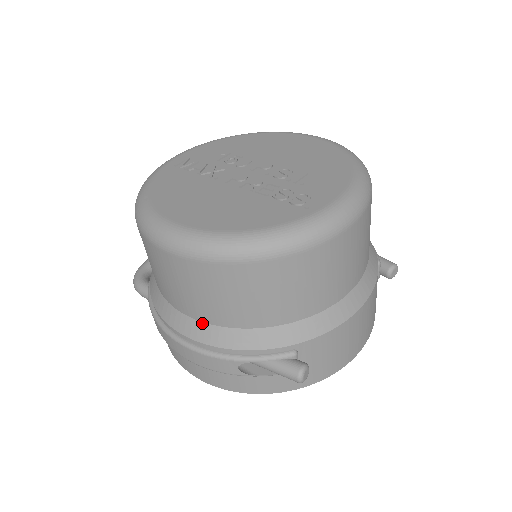
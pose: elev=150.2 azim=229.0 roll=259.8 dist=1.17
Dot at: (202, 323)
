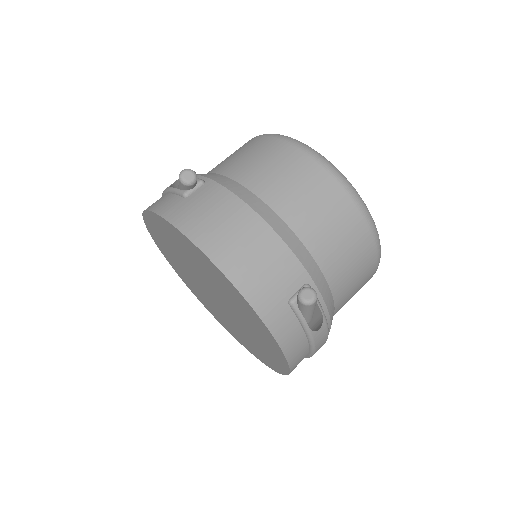
Dot at: occluded
